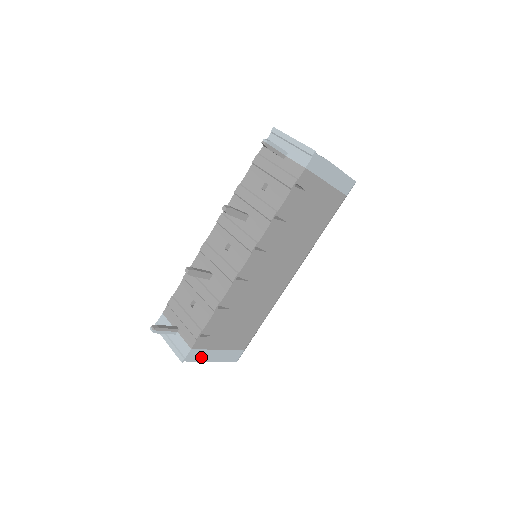
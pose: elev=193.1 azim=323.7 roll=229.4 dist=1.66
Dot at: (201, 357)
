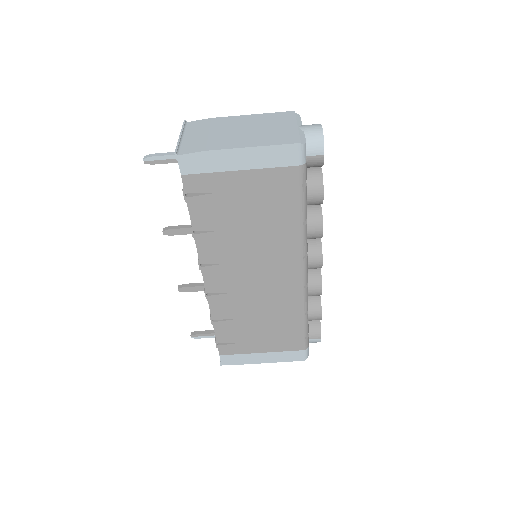
Dot at: (242, 360)
